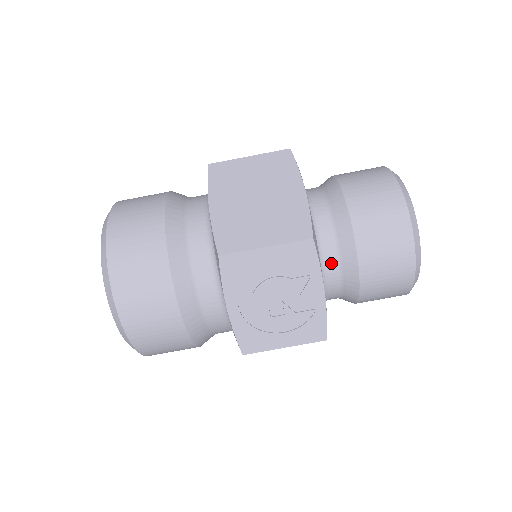
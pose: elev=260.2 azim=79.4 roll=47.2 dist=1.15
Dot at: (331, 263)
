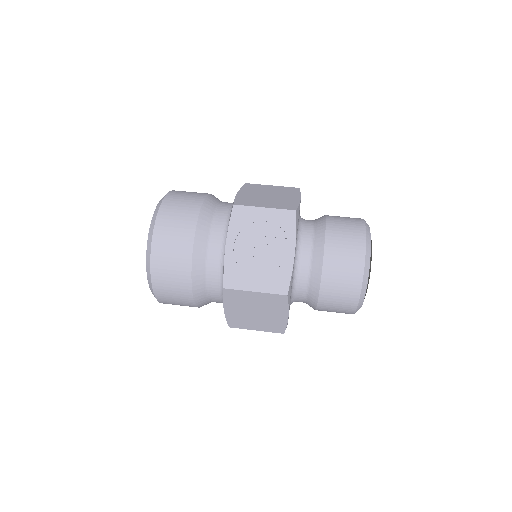
Dot at: (306, 251)
